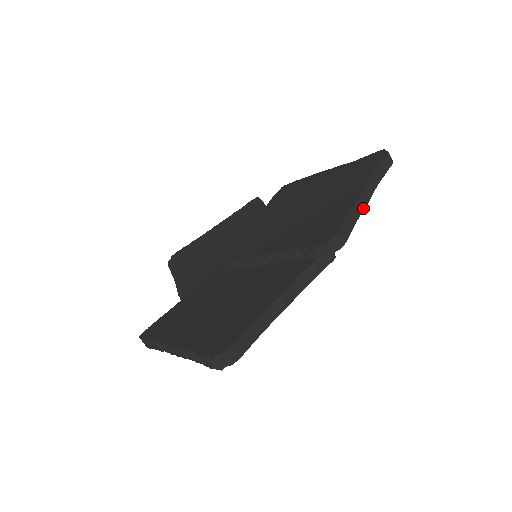
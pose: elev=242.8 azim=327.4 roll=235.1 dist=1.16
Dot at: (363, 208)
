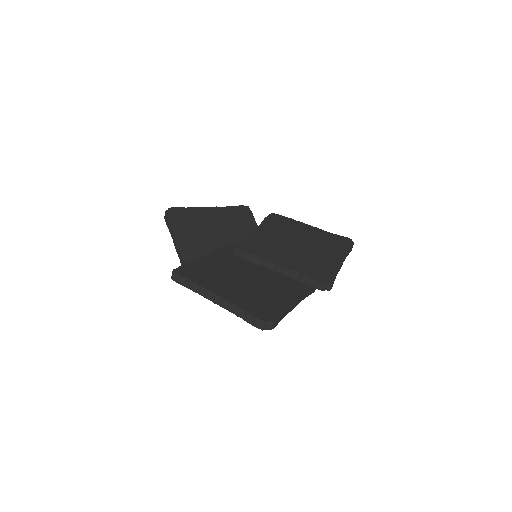
Dot at: occluded
